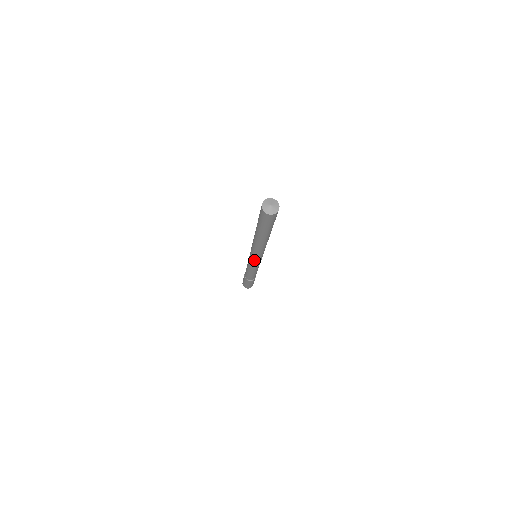
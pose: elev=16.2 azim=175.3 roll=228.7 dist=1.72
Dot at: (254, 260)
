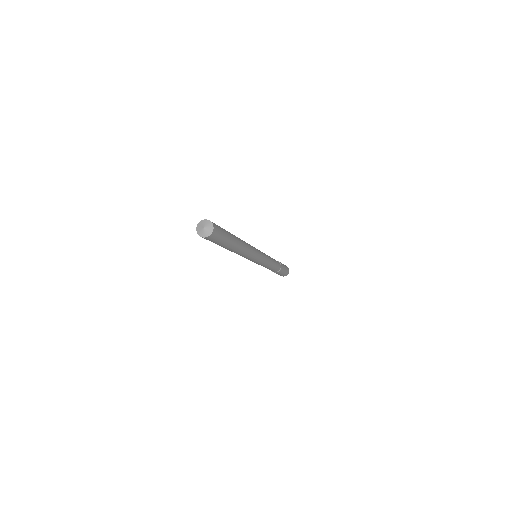
Dot at: (258, 260)
